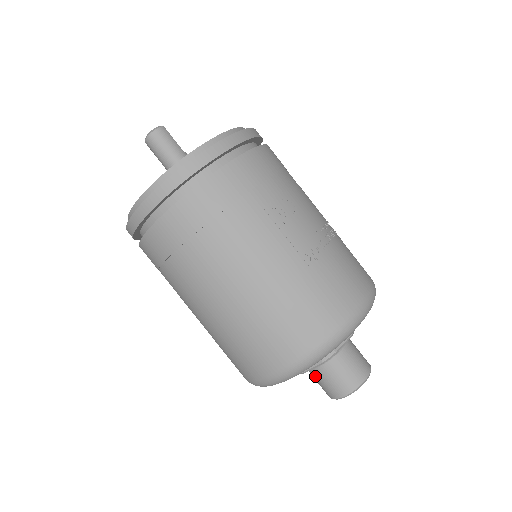
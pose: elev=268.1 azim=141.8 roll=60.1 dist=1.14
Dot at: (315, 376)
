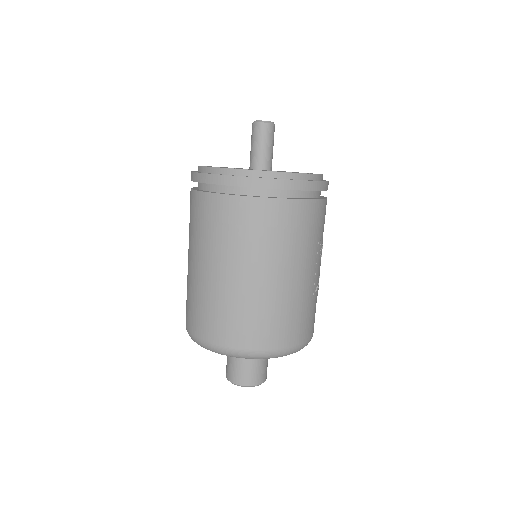
Dot at: (237, 362)
